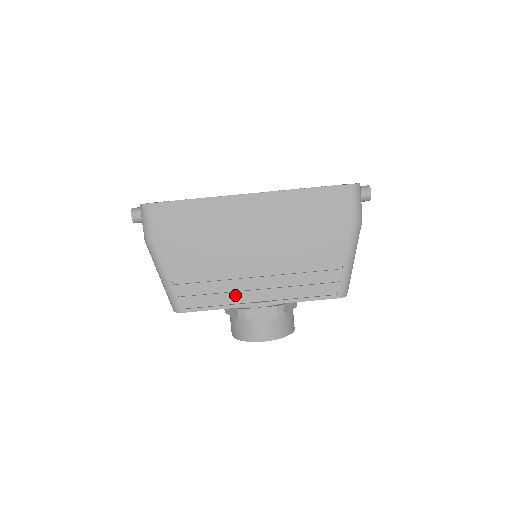
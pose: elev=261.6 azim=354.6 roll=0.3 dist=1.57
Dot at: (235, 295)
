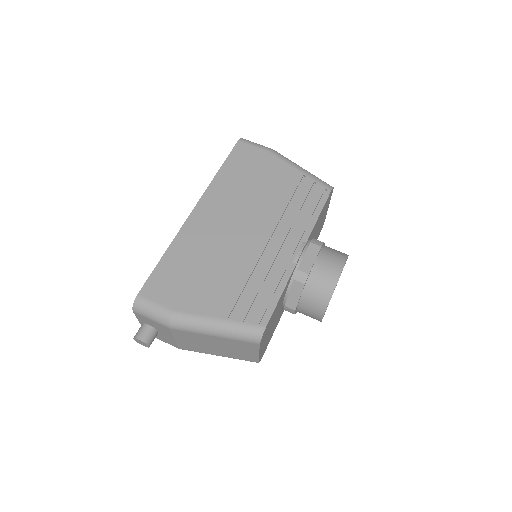
Dot at: (277, 269)
